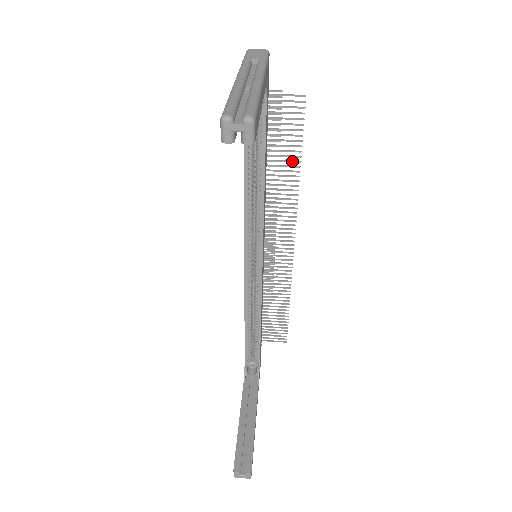
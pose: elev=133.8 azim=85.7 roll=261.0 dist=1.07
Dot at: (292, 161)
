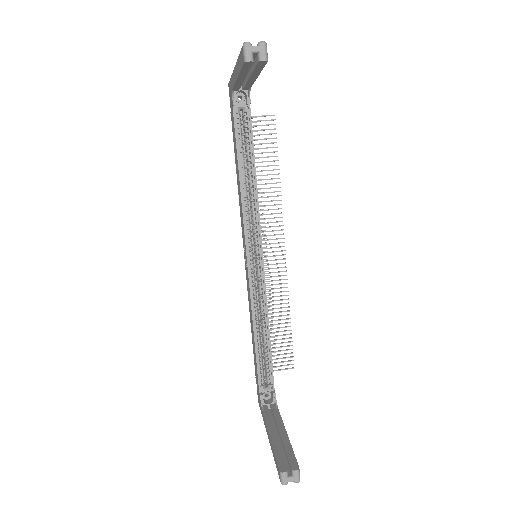
Dot at: (272, 170)
